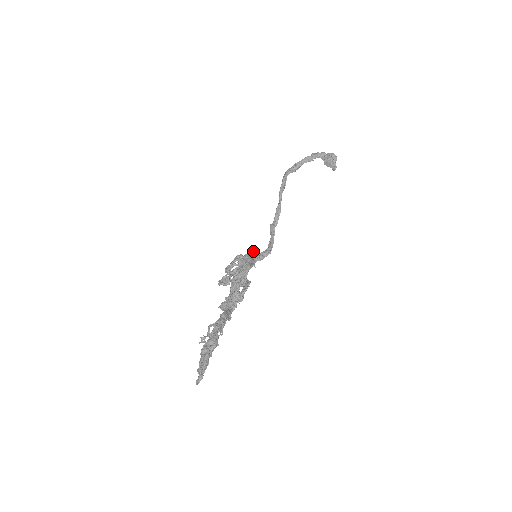
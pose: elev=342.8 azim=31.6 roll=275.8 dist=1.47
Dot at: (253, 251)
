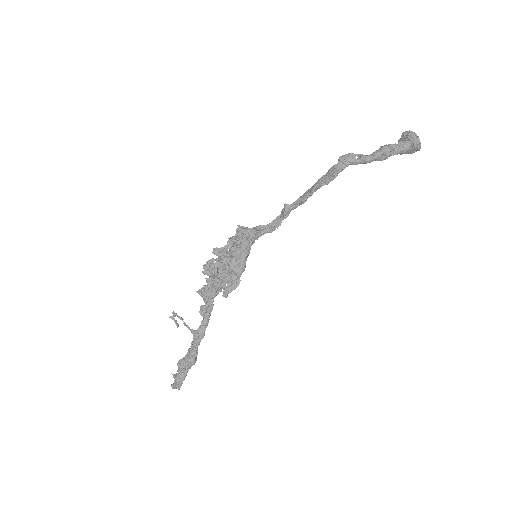
Dot at: (253, 232)
